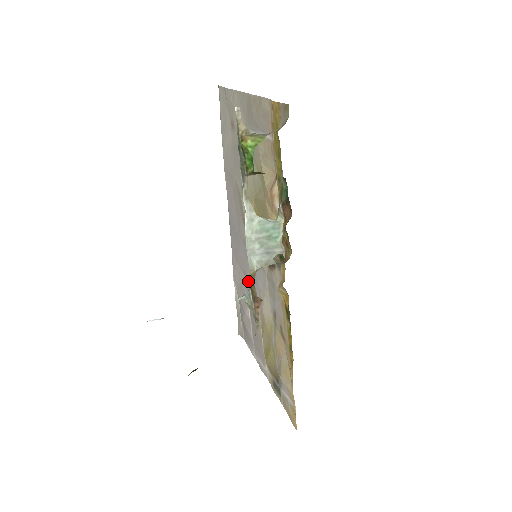
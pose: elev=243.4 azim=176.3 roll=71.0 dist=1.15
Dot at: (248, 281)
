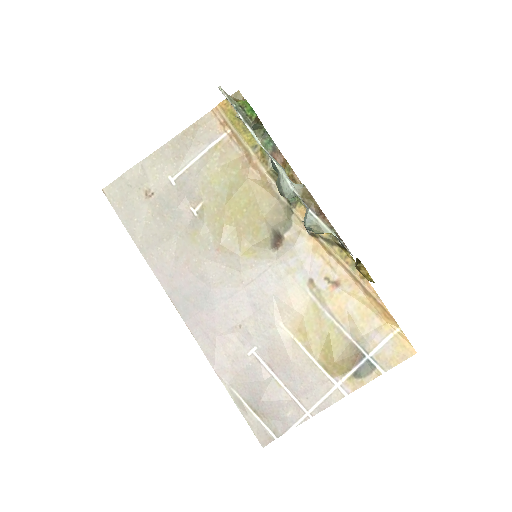
Dot at: (247, 327)
